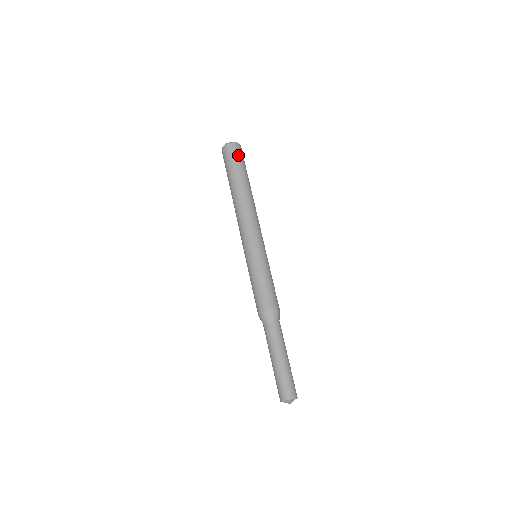
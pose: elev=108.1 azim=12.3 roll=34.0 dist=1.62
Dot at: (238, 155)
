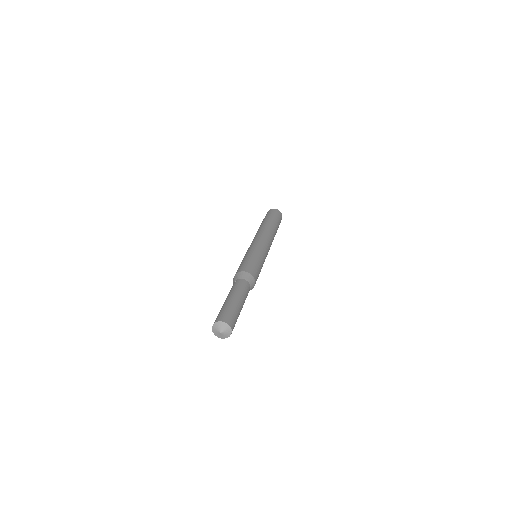
Dot at: (268, 213)
